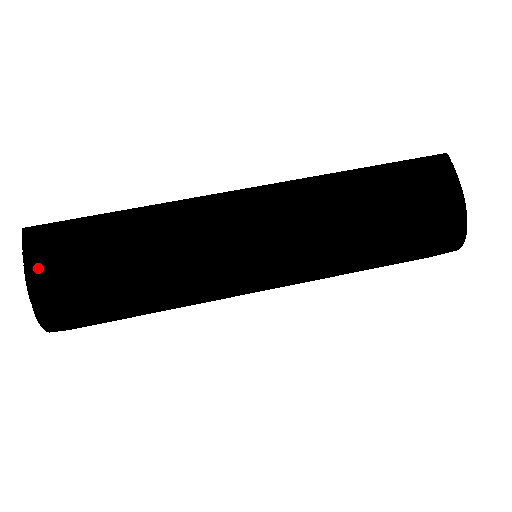
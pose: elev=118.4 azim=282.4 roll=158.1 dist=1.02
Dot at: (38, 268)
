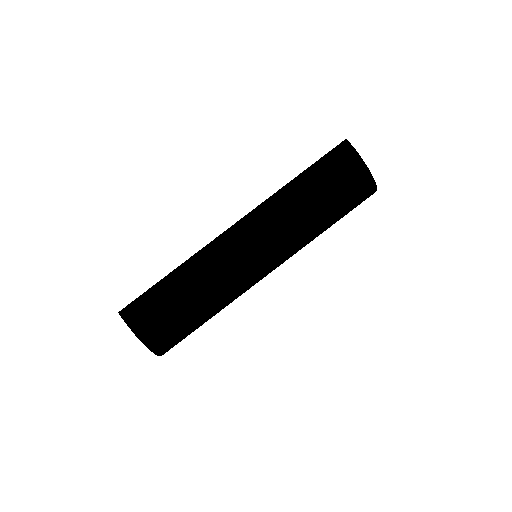
Dot at: (143, 331)
